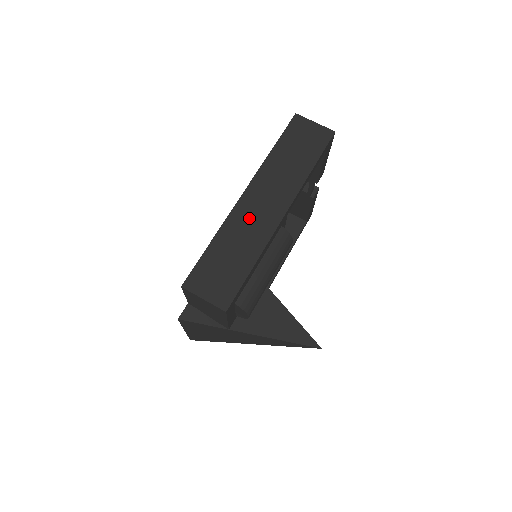
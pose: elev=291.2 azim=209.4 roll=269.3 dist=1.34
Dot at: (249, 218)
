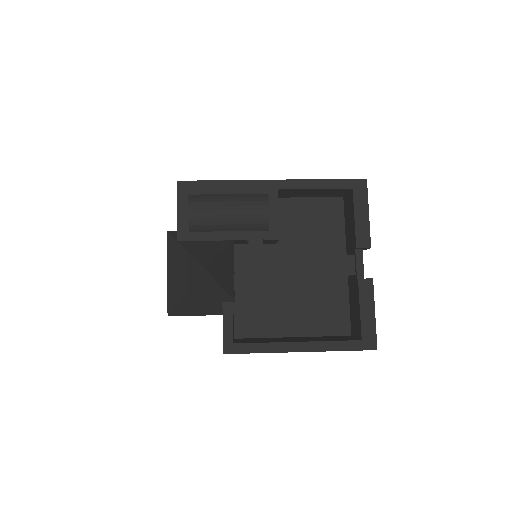
Dot at: occluded
